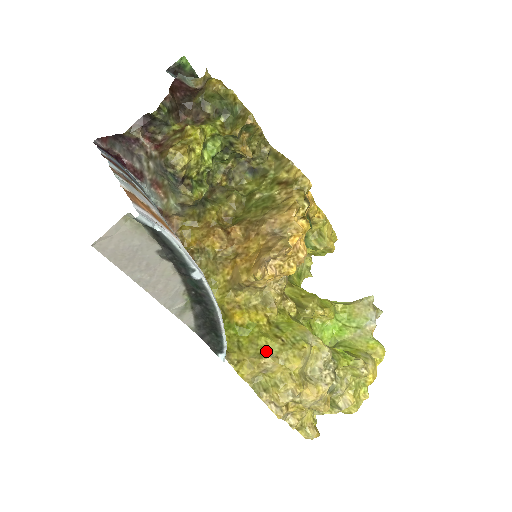
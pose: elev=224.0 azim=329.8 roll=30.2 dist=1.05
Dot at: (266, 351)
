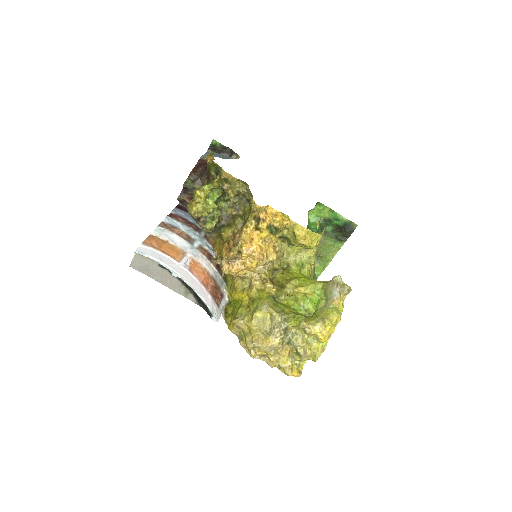
Dot at: (239, 316)
